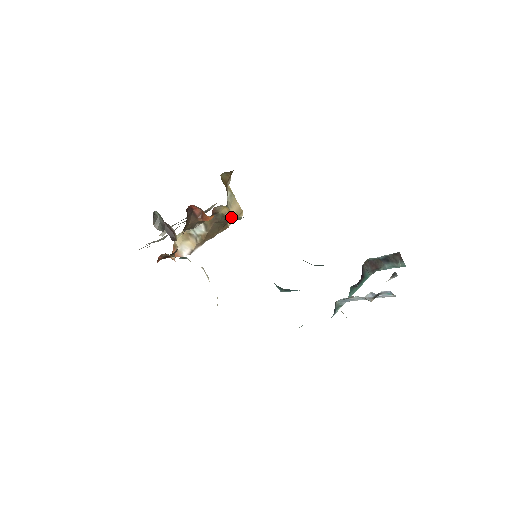
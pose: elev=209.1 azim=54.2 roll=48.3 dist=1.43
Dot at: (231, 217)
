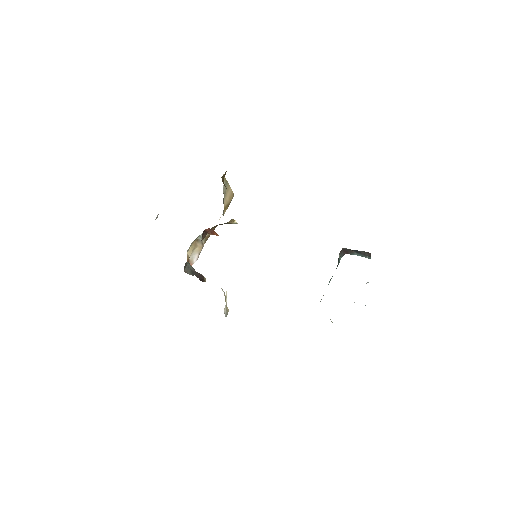
Dot at: occluded
